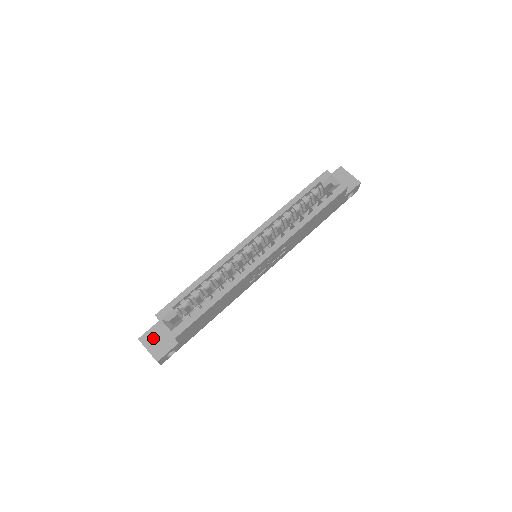
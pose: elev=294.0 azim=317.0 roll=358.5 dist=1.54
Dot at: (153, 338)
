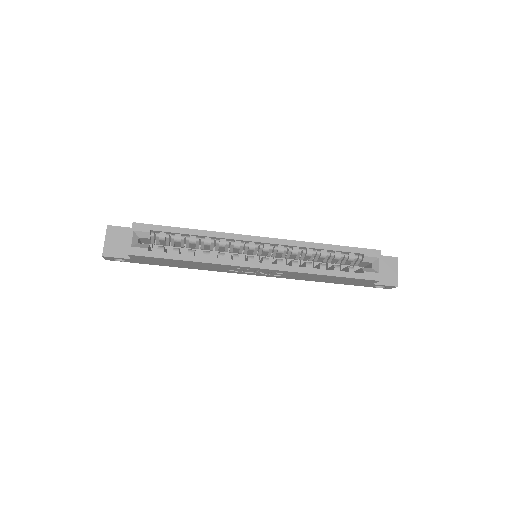
Dot at: (118, 236)
